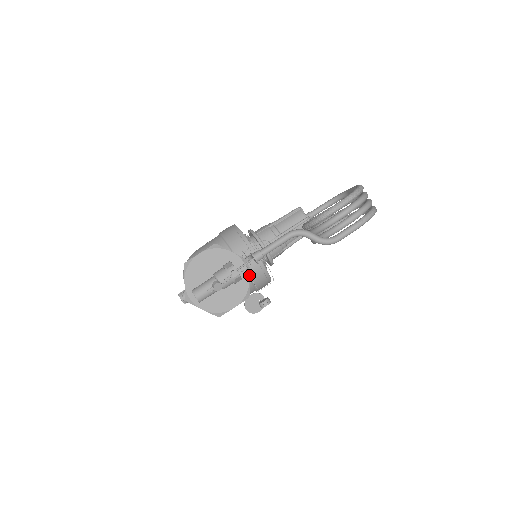
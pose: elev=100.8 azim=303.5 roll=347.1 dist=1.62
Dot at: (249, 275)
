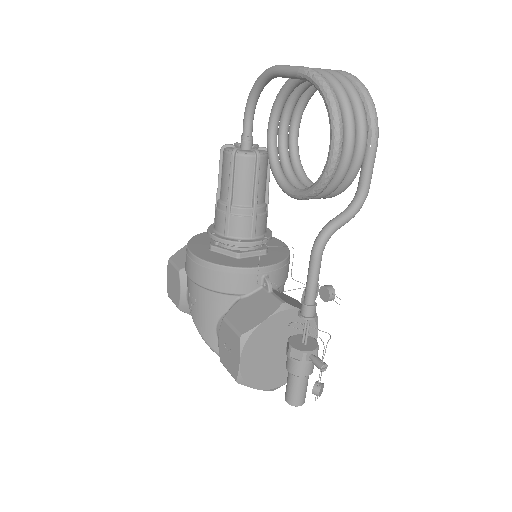
Dot at: (279, 286)
